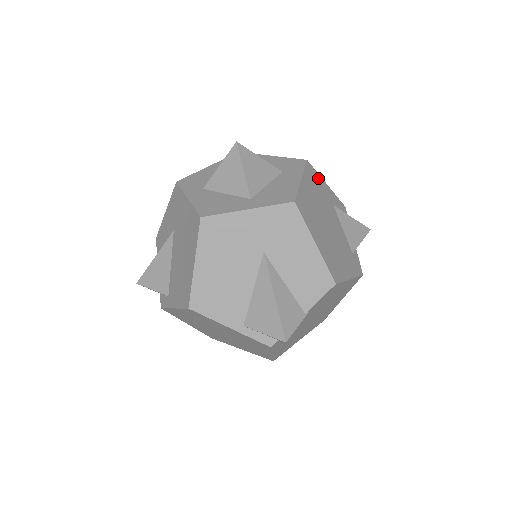
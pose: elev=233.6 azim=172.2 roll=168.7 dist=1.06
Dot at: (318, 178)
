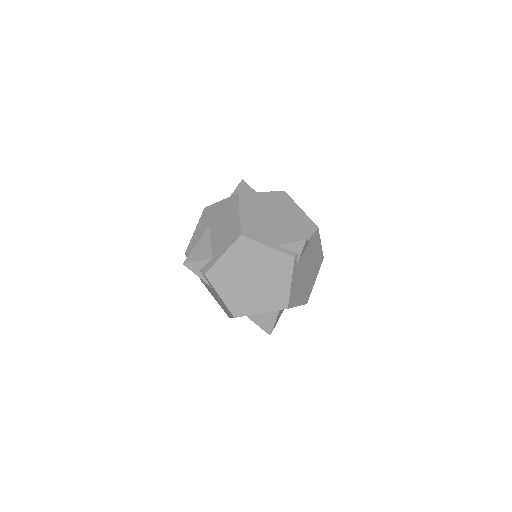
Dot at: occluded
